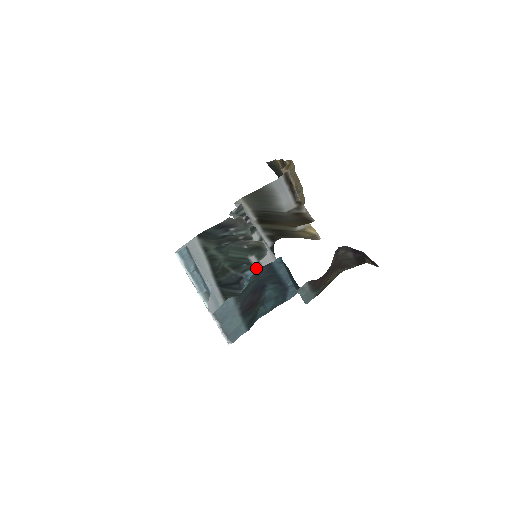
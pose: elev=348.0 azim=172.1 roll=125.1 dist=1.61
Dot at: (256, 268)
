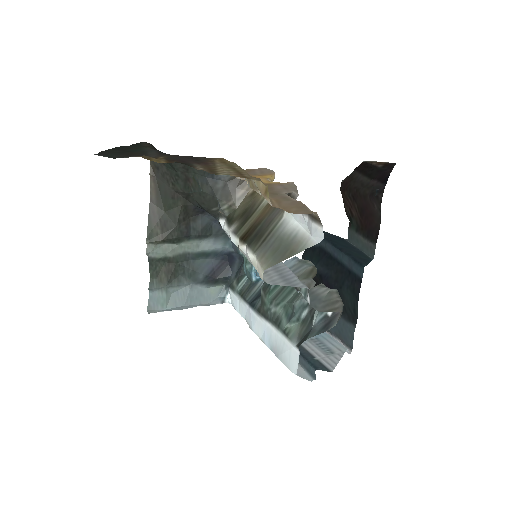
Dot at: occluded
